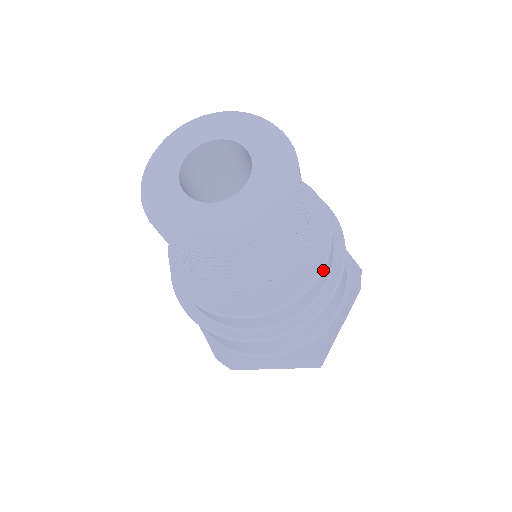
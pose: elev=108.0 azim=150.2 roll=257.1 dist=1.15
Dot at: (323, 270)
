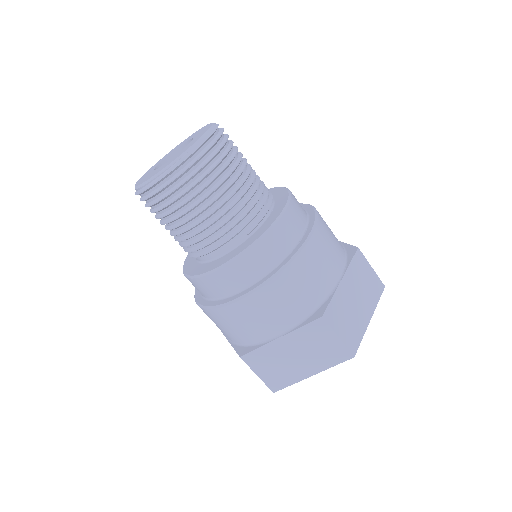
Dot at: occluded
